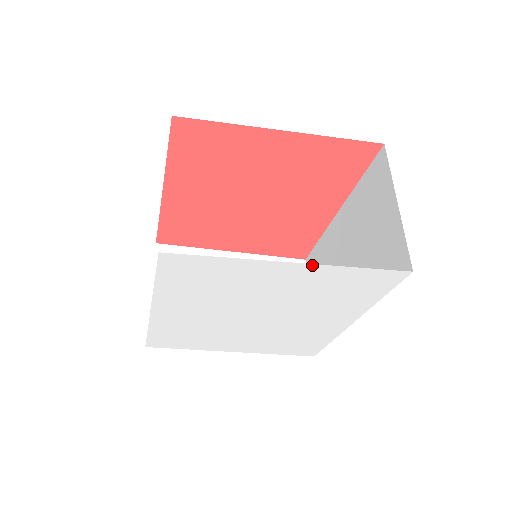
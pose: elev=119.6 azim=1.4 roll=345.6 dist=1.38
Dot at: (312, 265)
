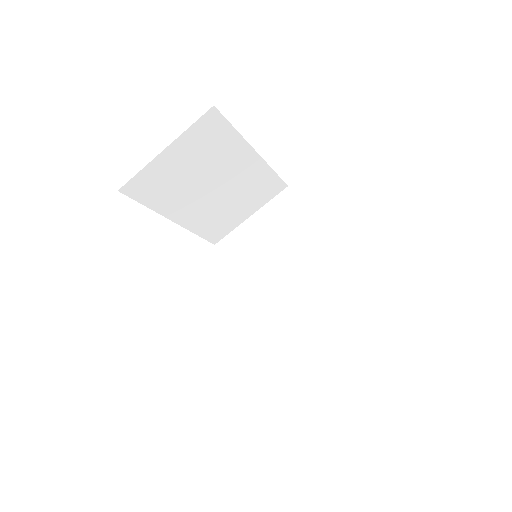
Dot at: occluded
